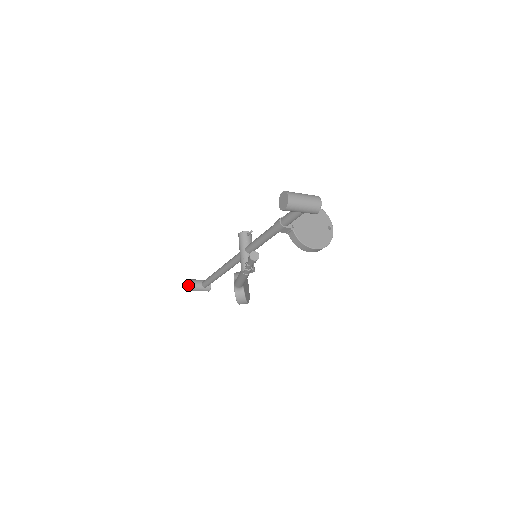
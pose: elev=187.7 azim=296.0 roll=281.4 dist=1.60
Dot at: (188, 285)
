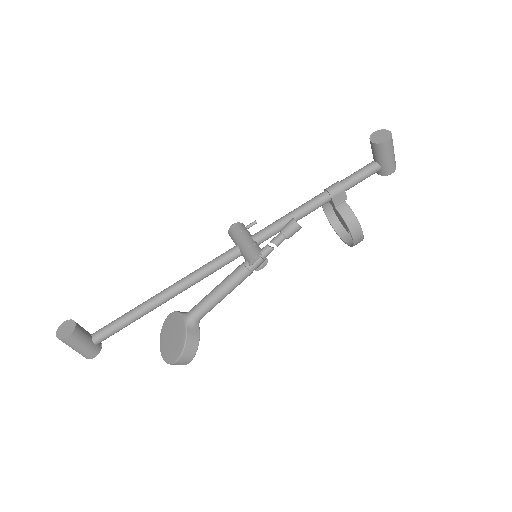
Dot at: (75, 325)
